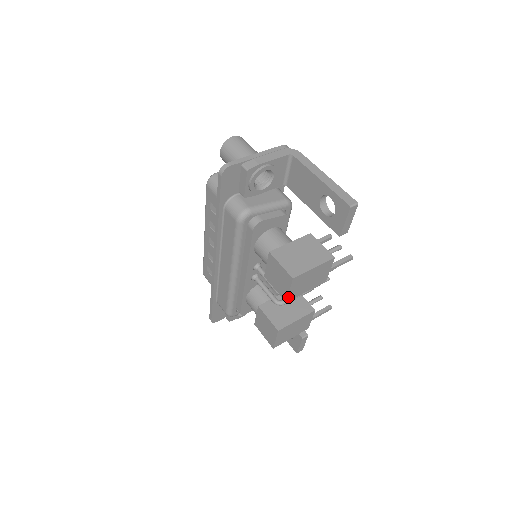
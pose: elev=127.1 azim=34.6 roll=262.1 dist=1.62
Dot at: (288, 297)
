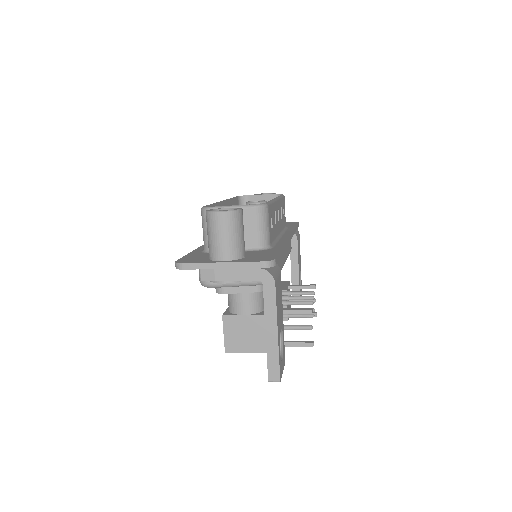
Dot at: occluded
